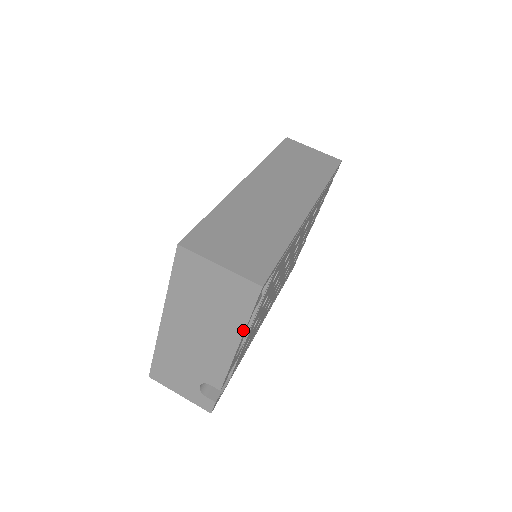
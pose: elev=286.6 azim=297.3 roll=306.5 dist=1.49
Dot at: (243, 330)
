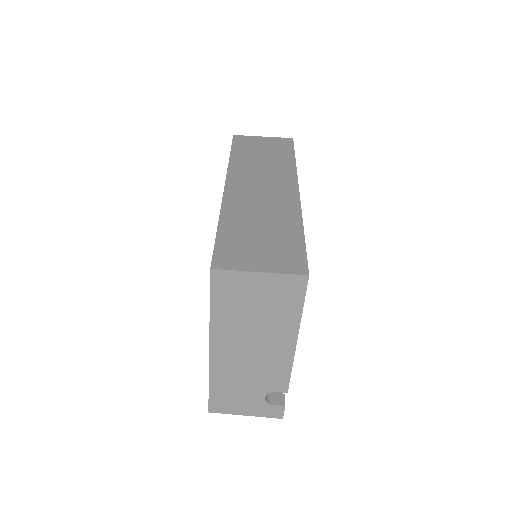
Dot at: (298, 325)
